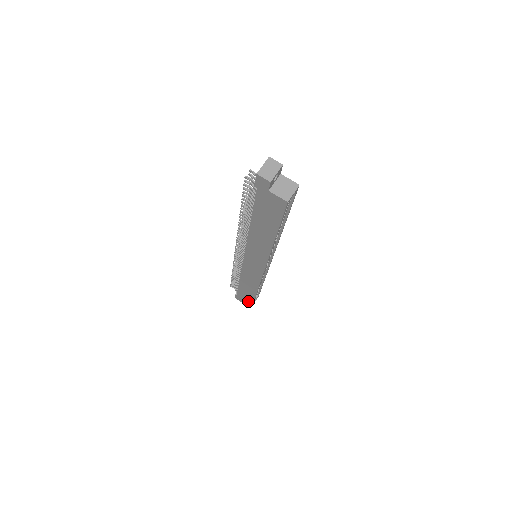
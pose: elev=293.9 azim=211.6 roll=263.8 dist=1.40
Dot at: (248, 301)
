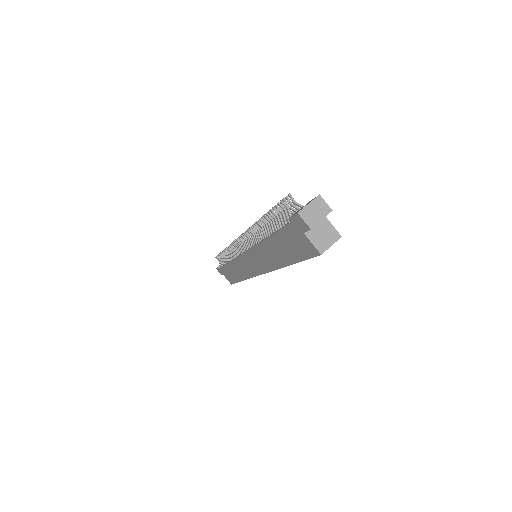
Dot at: (229, 279)
